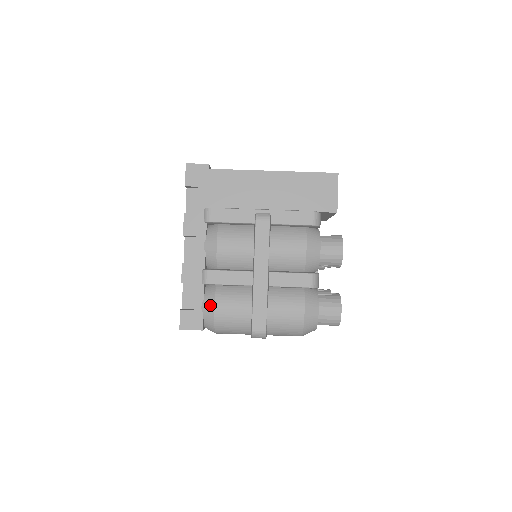
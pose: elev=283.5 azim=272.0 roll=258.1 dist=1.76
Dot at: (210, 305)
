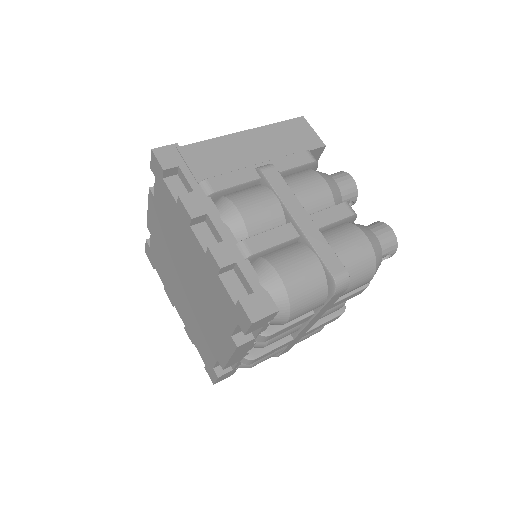
Dot at: (271, 275)
